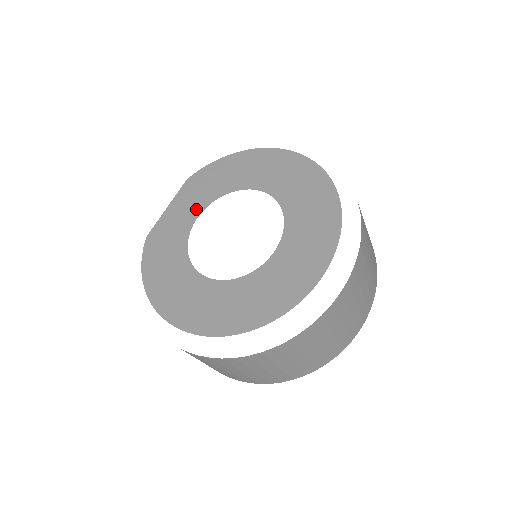
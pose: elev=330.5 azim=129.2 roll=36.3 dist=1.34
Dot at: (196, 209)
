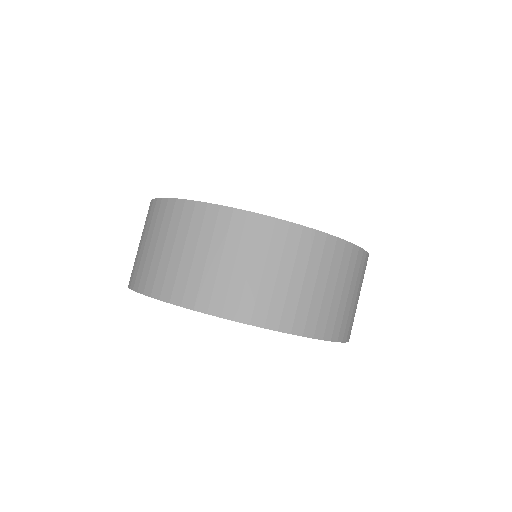
Dot at: occluded
